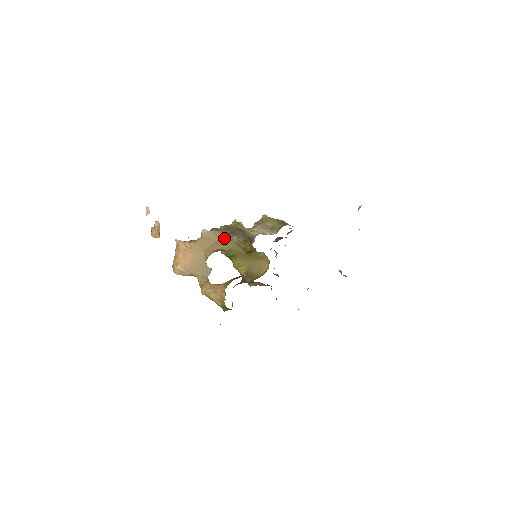
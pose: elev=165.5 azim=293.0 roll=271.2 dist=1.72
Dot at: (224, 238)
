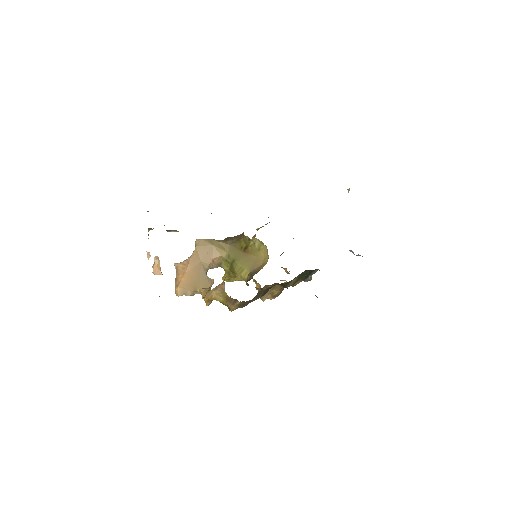
Dot at: (218, 244)
